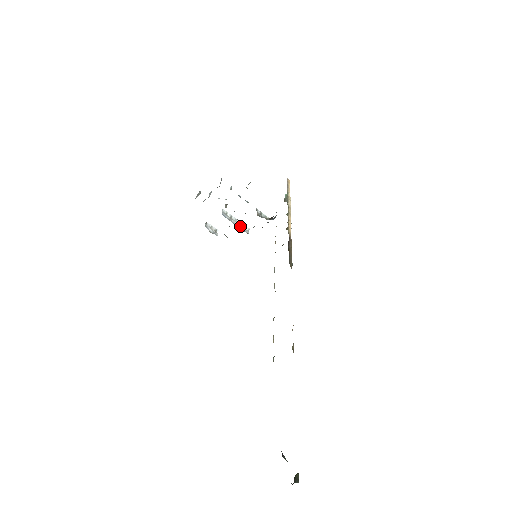
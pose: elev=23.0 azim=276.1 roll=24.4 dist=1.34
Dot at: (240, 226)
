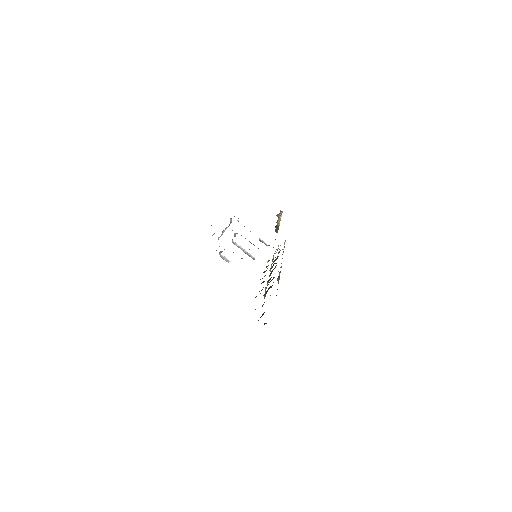
Dot at: (247, 253)
